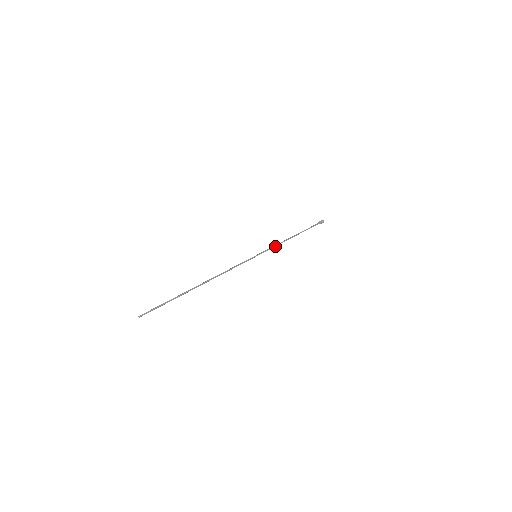
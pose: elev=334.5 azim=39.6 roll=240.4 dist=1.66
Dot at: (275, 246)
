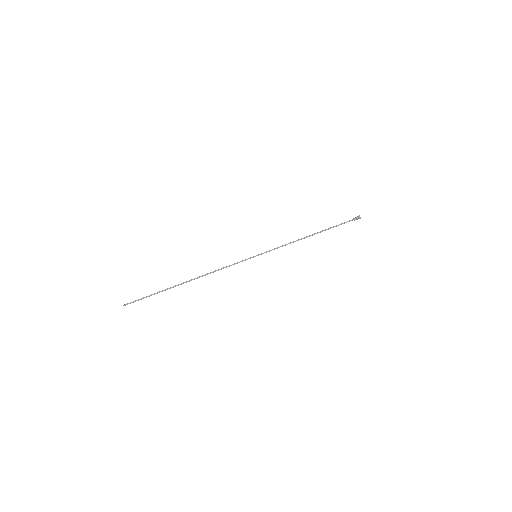
Dot at: occluded
